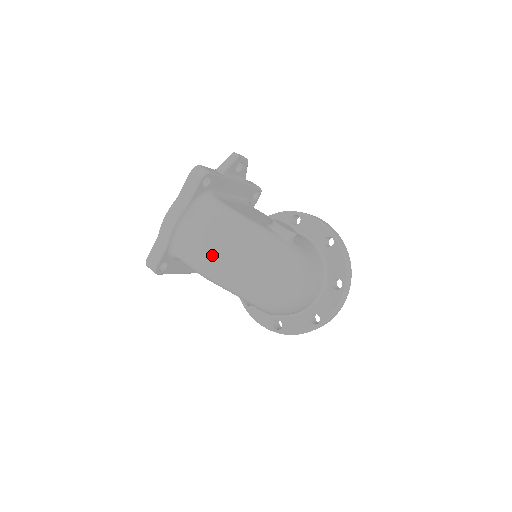
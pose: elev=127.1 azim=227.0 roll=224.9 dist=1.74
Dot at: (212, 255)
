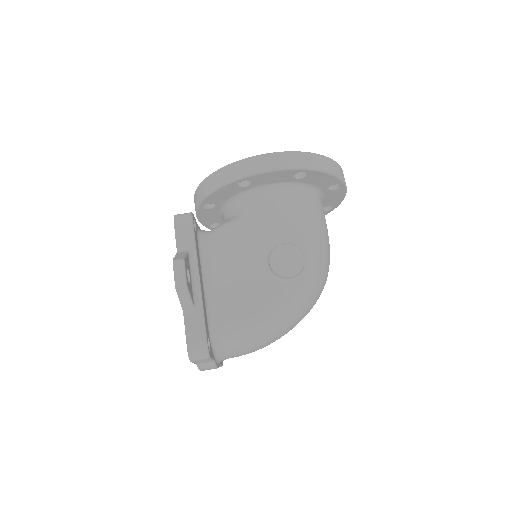
Dot at: occluded
